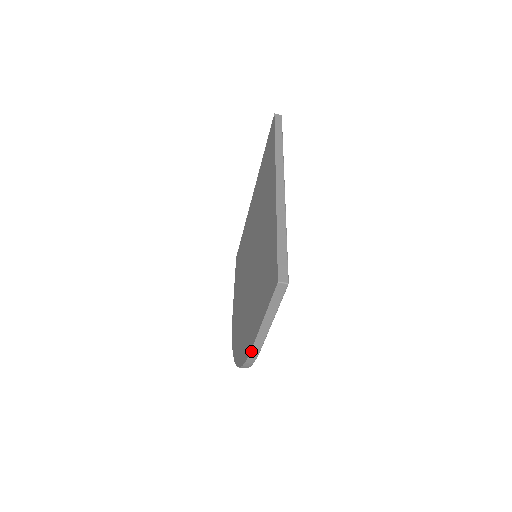
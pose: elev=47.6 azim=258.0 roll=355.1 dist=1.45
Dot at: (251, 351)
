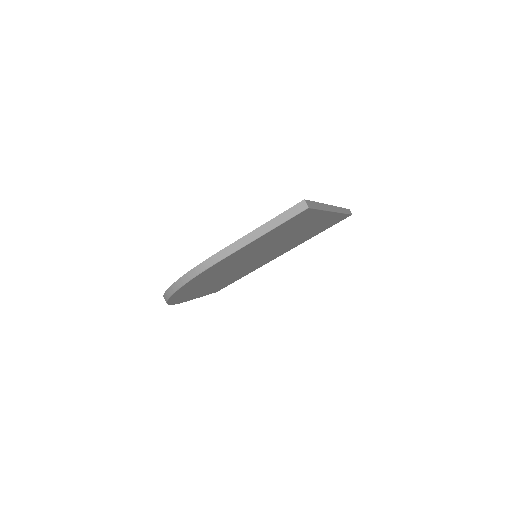
Dot at: (215, 254)
